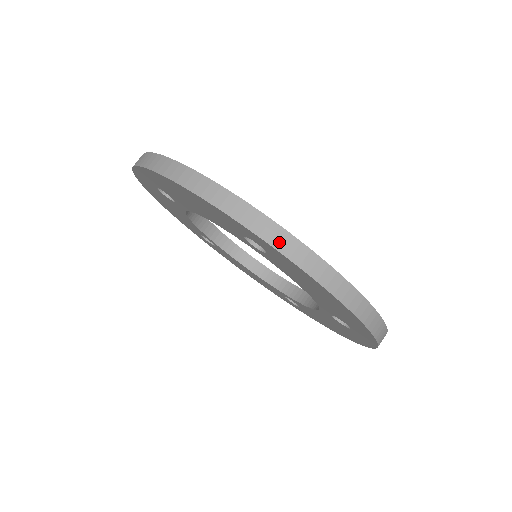
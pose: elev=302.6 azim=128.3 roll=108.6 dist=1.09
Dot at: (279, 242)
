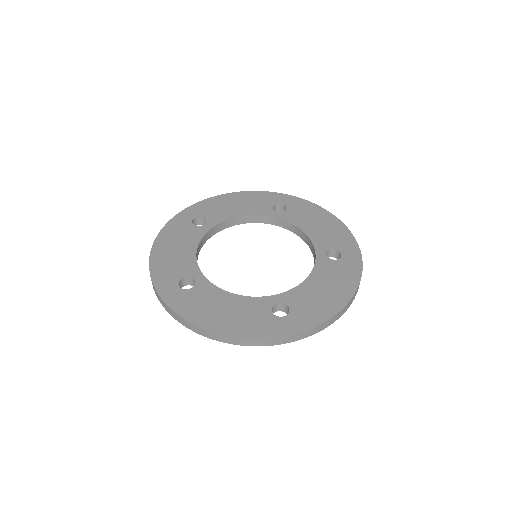
Dot at: (302, 337)
